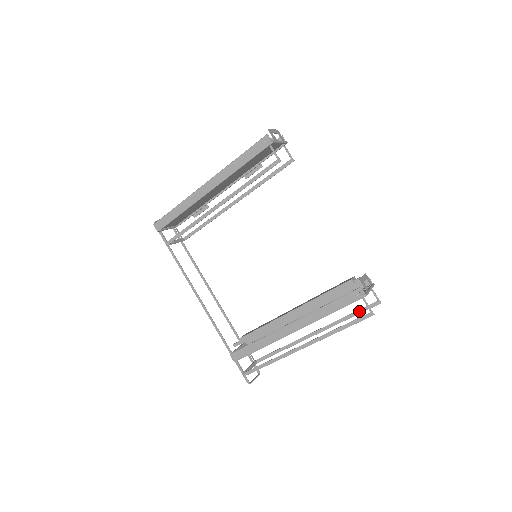
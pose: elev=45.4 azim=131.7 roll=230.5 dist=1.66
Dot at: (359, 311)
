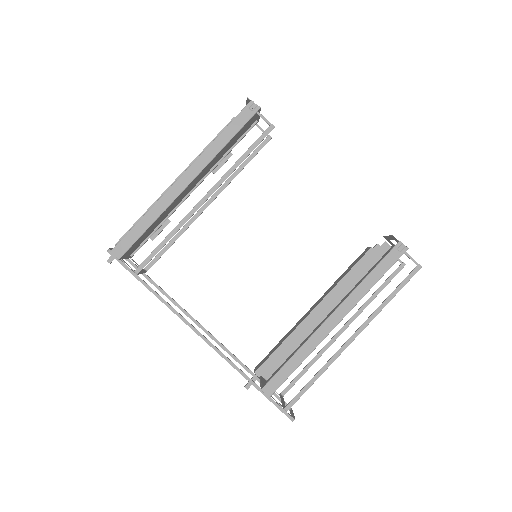
Dot at: (386, 282)
